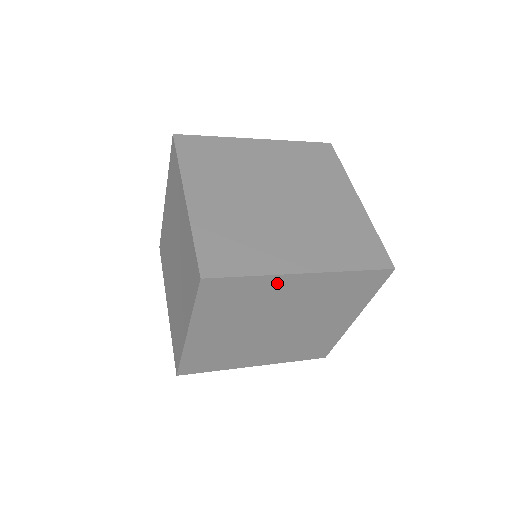
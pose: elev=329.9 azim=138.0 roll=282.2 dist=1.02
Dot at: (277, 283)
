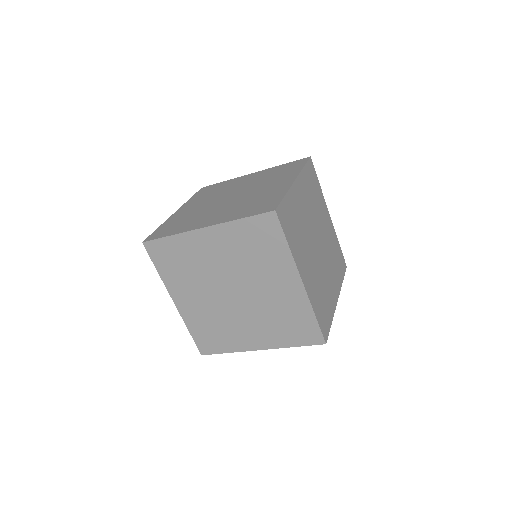
Dot at: (323, 204)
